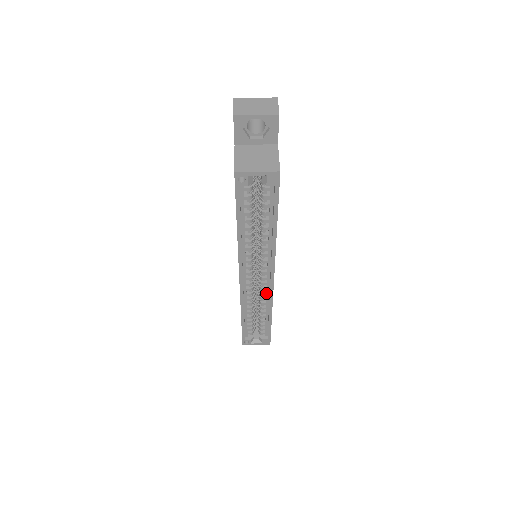
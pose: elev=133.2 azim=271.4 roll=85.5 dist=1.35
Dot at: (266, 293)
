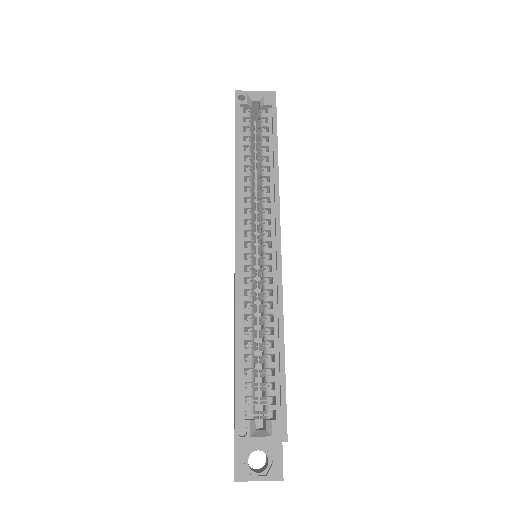
Dot at: (272, 284)
